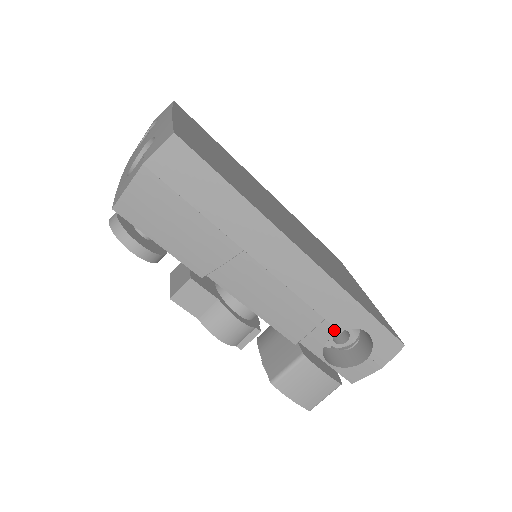
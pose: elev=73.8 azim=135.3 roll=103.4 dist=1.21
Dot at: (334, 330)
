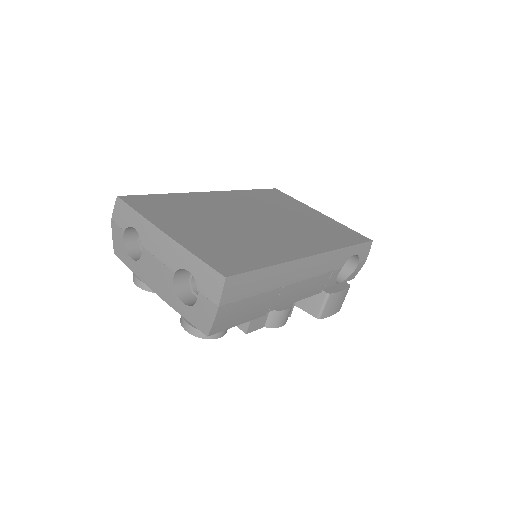
Dot at: (339, 270)
